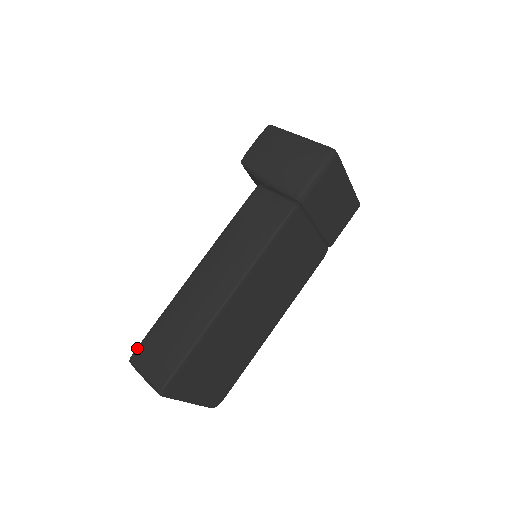
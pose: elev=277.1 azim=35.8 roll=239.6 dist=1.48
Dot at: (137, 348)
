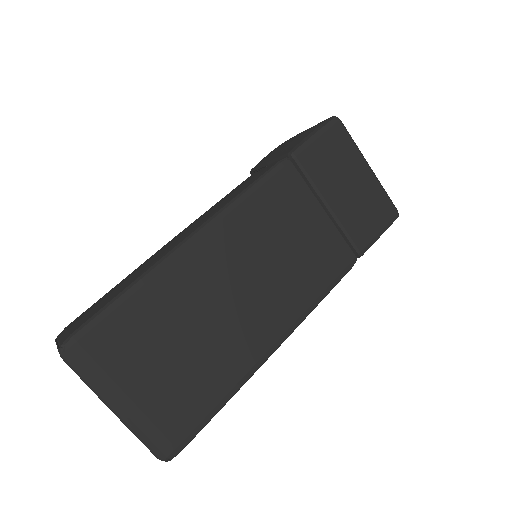
Dot at: occluded
